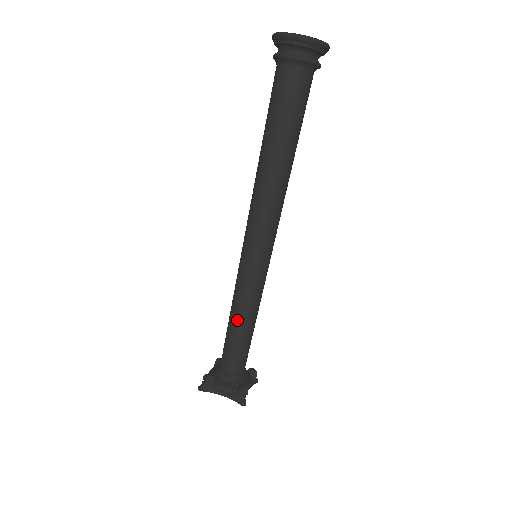
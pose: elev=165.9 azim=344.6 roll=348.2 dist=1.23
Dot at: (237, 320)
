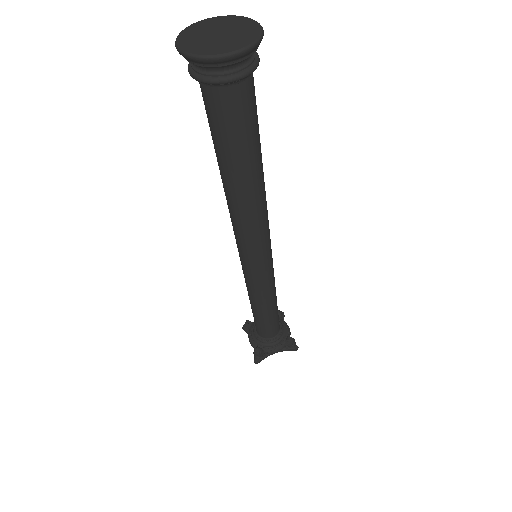
Dot at: (265, 308)
